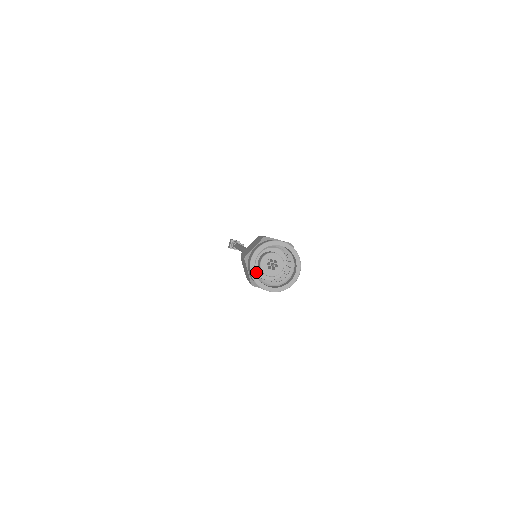
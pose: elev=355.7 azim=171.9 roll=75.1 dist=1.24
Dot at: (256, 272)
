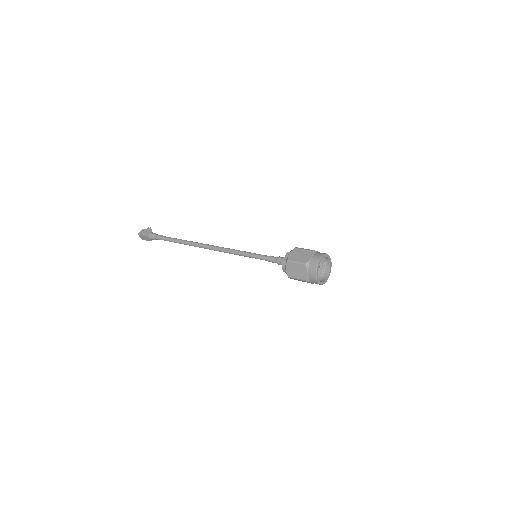
Dot at: occluded
